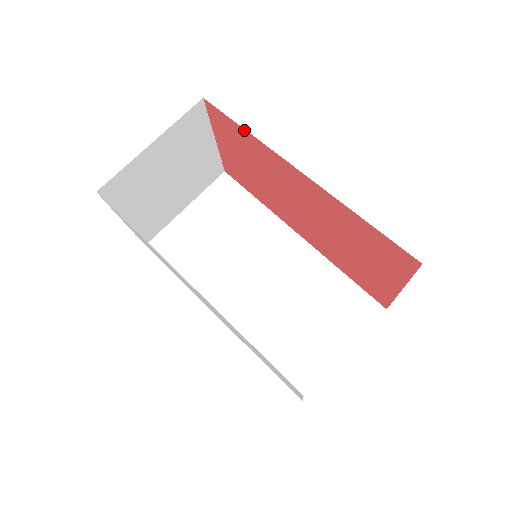
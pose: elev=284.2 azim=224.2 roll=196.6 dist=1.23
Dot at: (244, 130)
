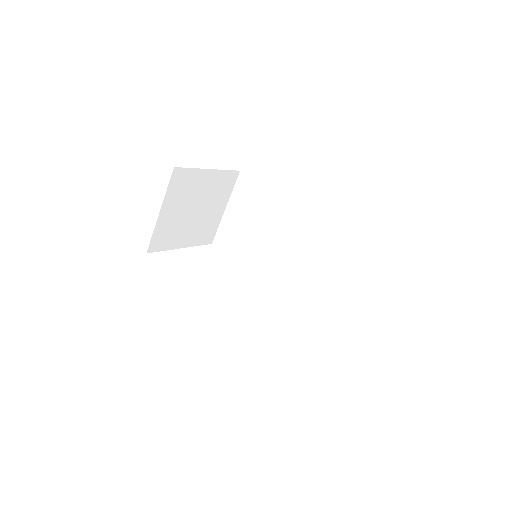
Dot at: occluded
